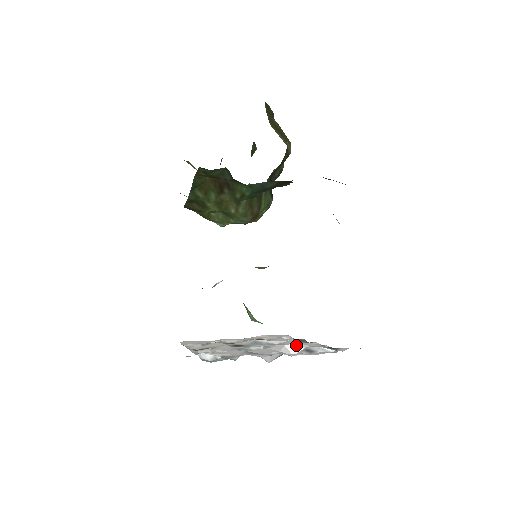
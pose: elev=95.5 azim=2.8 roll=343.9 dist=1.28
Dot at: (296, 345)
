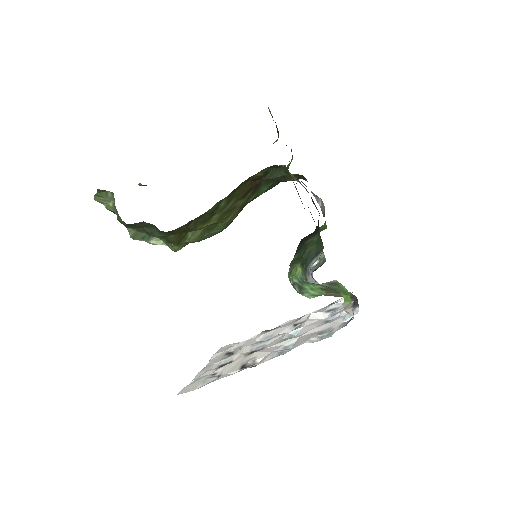
Dot at: (314, 314)
